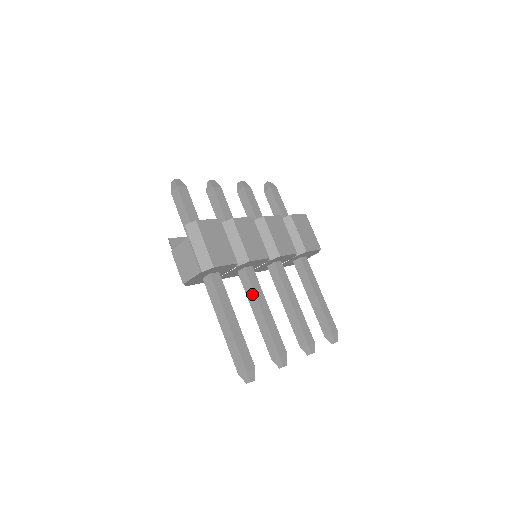
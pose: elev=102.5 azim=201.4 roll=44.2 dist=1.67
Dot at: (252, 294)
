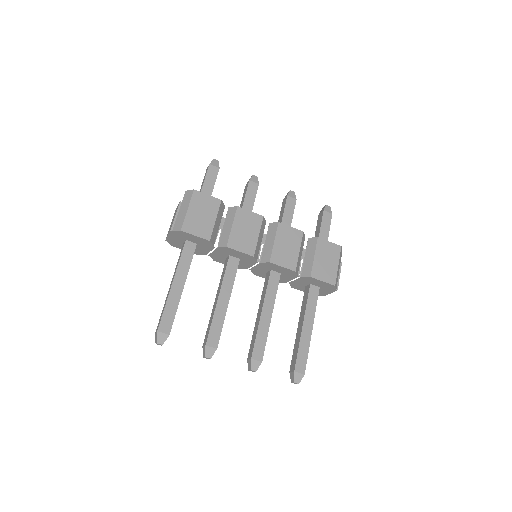
Dot at: (222, 281)
